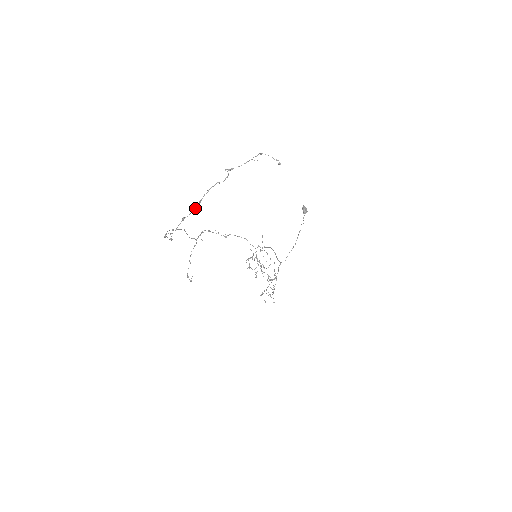
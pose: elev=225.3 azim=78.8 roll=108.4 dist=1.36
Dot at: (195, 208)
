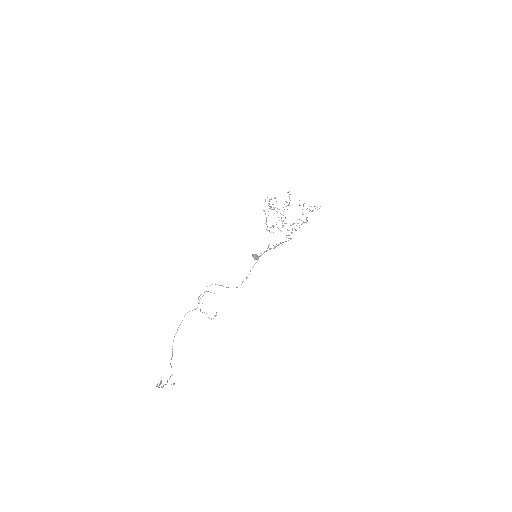
Dot at: occluded
